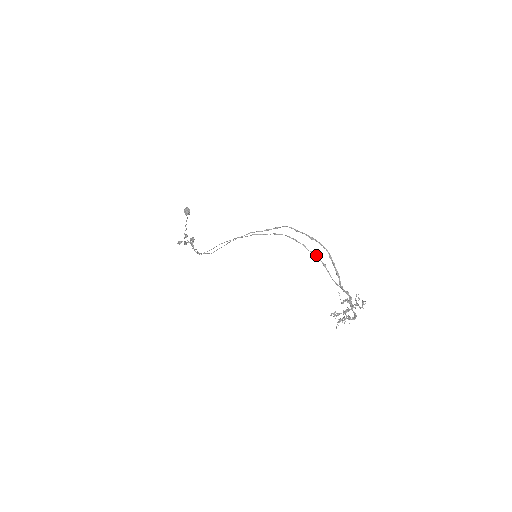
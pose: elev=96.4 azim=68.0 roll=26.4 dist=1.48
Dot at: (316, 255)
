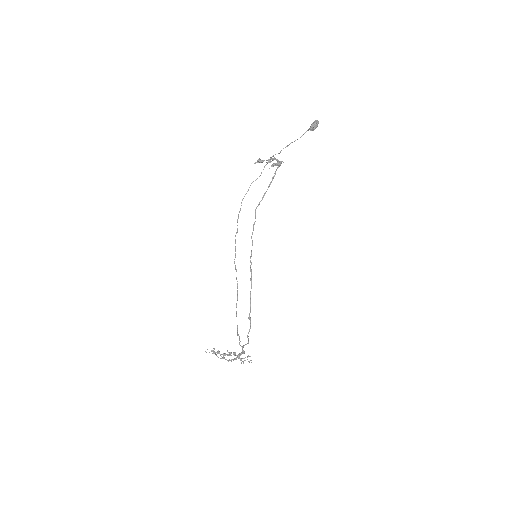
Dot at: (237, 327)
